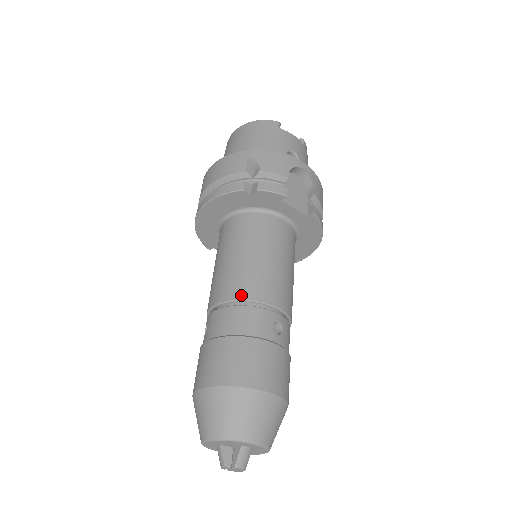
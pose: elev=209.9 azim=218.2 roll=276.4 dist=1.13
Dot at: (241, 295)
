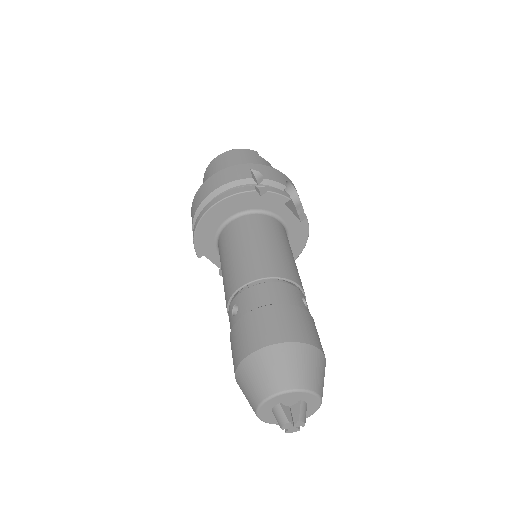
Dot at: (271, 273)
